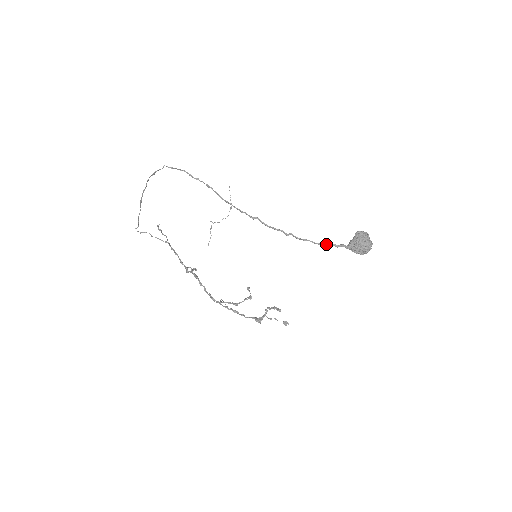
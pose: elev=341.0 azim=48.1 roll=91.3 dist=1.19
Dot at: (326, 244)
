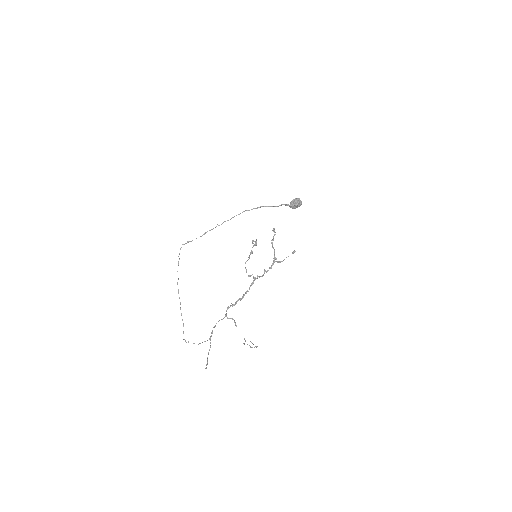
Dot at: (276, 206)
